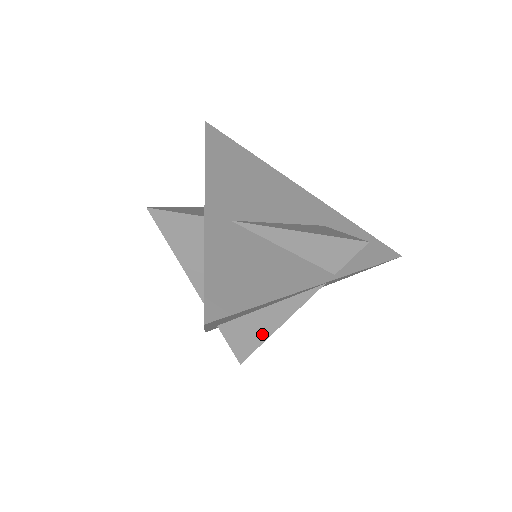
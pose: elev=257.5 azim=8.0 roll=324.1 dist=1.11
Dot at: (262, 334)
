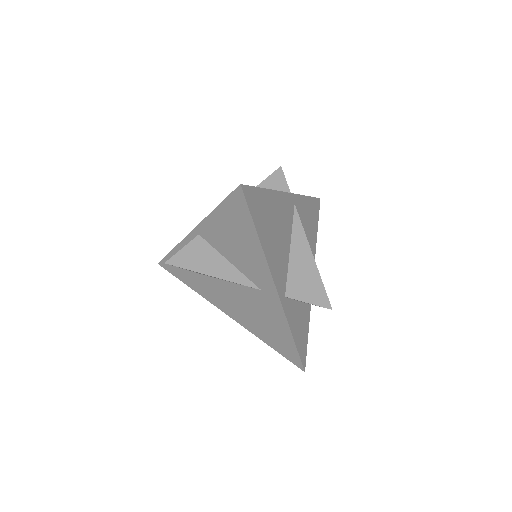
Dot at: (312, 271)
